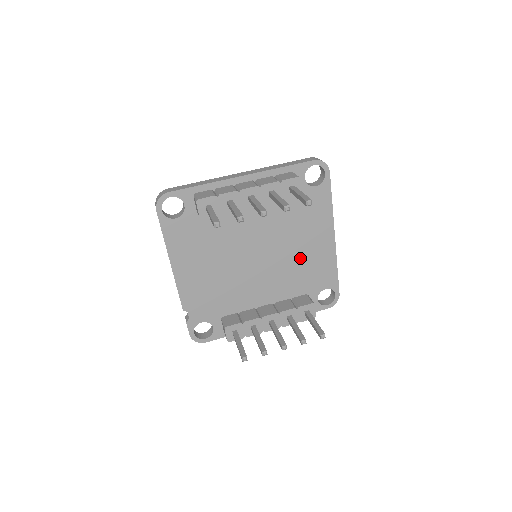
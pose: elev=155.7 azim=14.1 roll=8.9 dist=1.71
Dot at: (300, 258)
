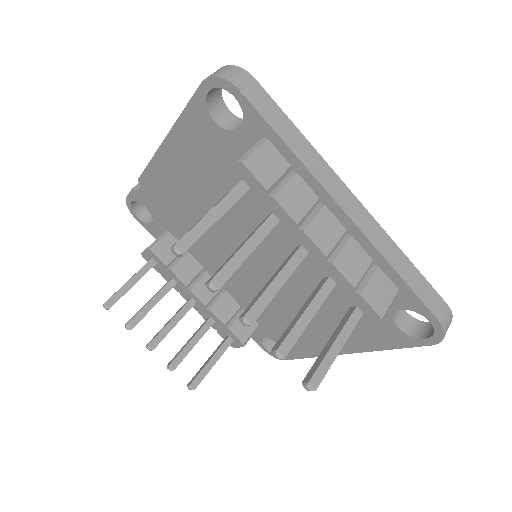
Dot at: (290, 314)
